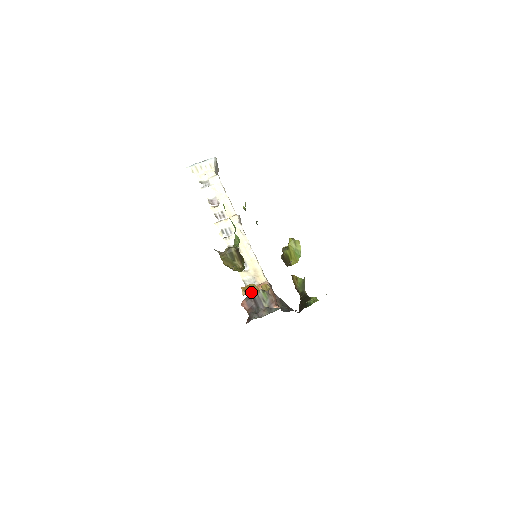
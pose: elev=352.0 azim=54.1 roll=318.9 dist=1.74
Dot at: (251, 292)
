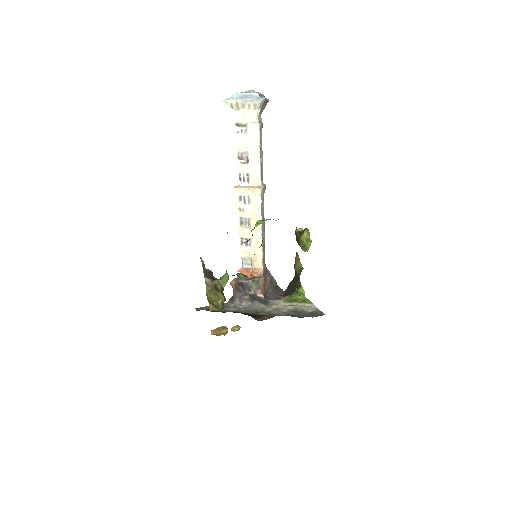
Dot at: (221, 330)
